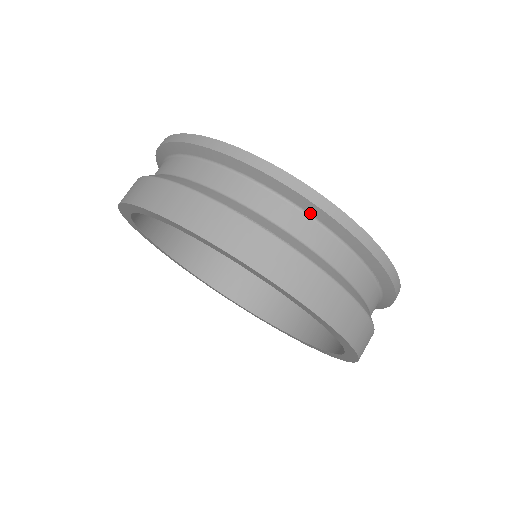
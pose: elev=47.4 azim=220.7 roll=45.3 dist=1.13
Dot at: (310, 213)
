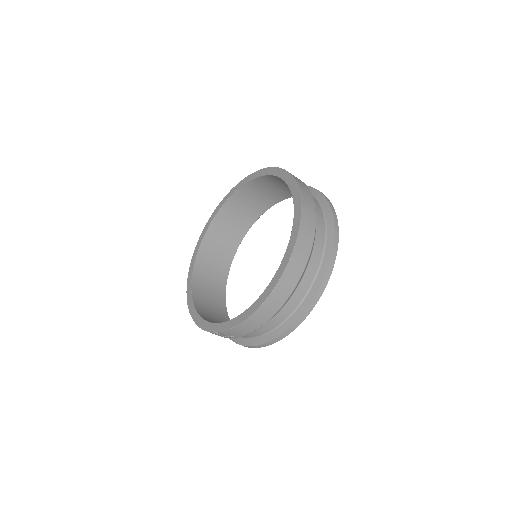
Dot at: (327, 228)
